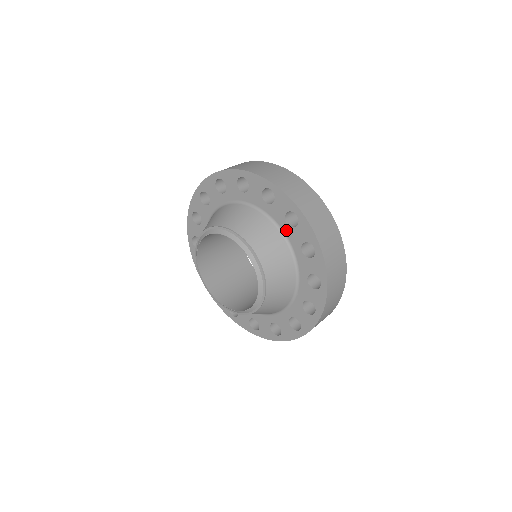
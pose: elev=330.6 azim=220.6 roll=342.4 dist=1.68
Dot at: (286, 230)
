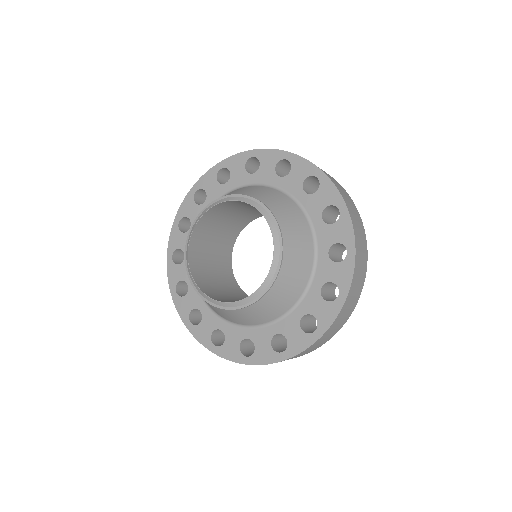
Dot at: (281, 184)
